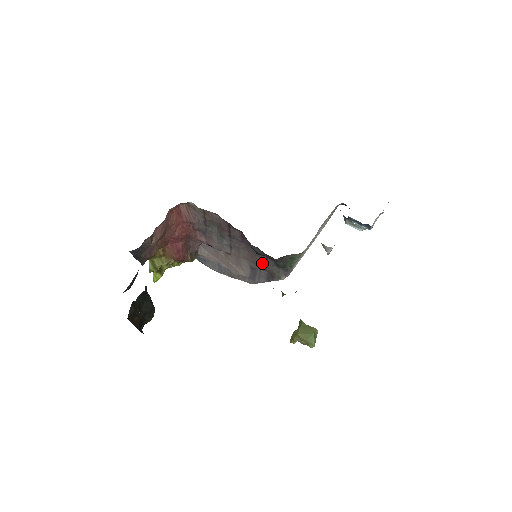
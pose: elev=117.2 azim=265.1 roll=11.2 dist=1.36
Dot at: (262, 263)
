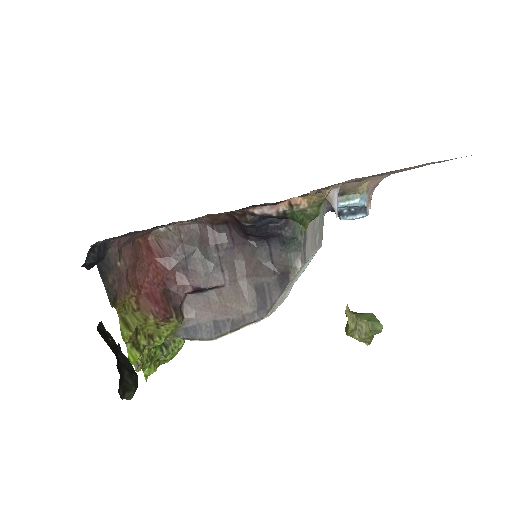
Dot at: (266, 263)
